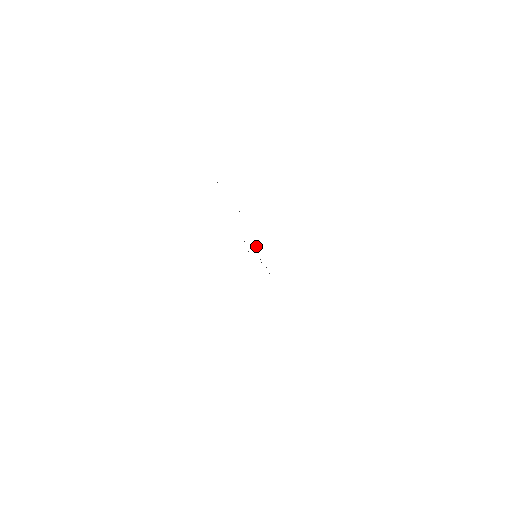
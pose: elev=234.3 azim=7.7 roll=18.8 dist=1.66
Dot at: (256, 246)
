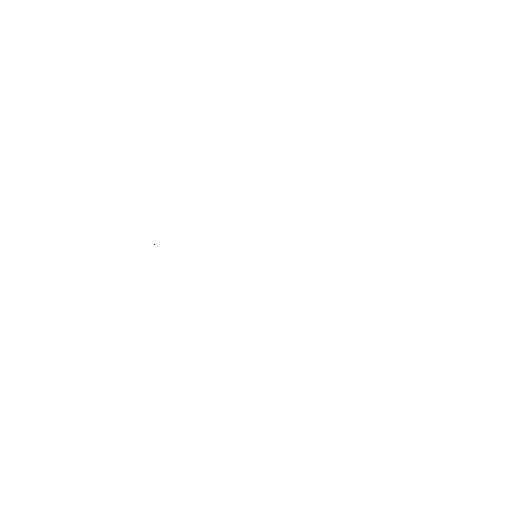
Dot at: occluded
